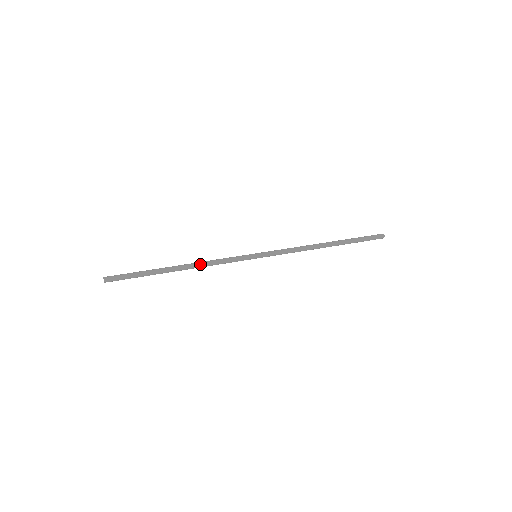
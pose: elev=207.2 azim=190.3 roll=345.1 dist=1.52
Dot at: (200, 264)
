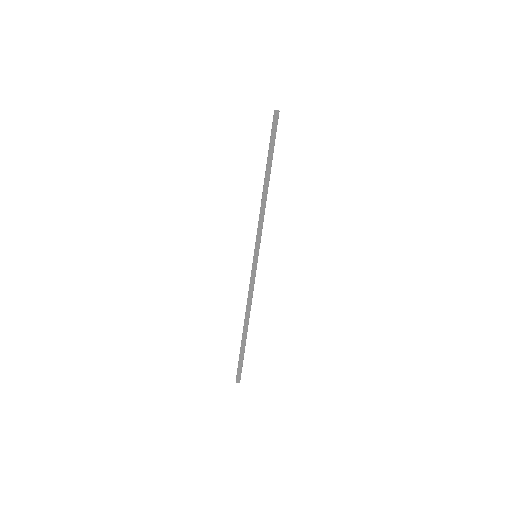
Dot at: occluded
